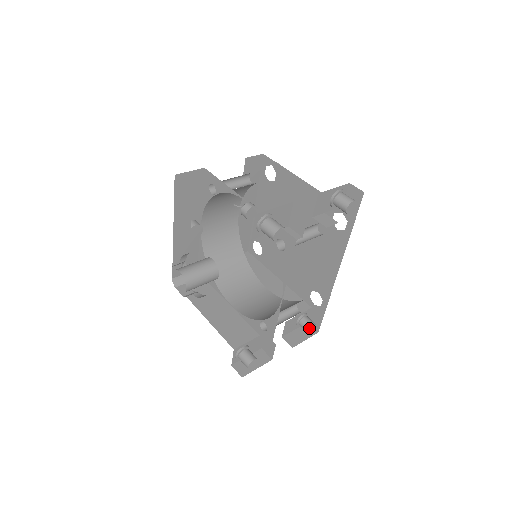
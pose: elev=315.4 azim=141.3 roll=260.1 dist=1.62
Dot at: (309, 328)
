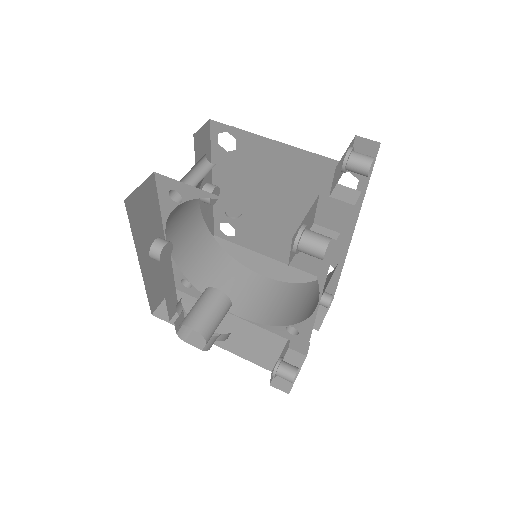
Dot at: (328, 303)
